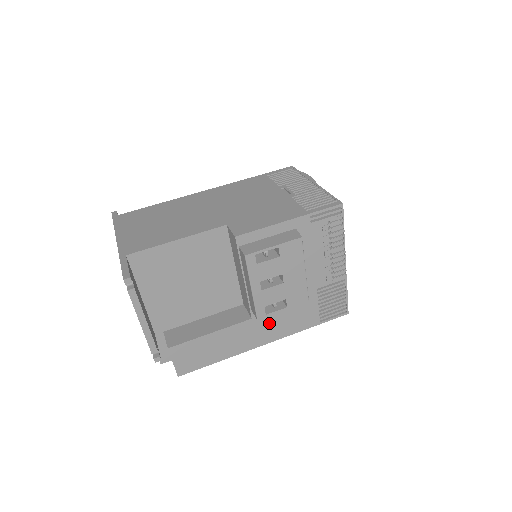
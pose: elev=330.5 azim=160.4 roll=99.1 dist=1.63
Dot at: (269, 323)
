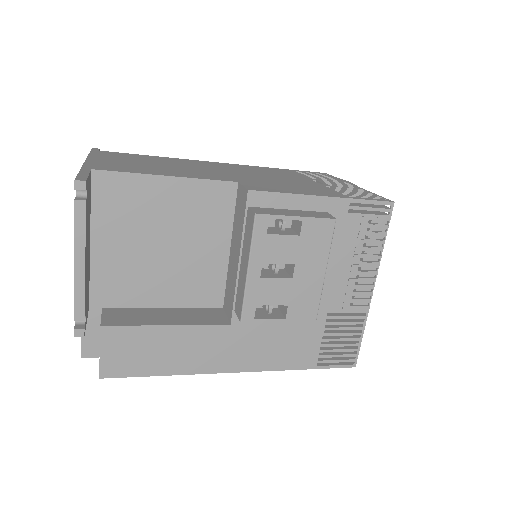
Dot at: (251, 341)
